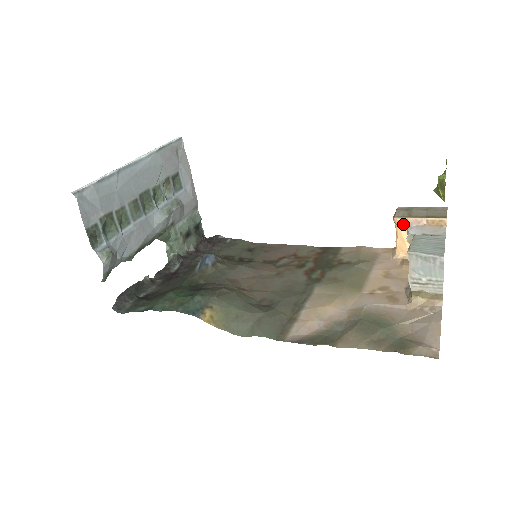
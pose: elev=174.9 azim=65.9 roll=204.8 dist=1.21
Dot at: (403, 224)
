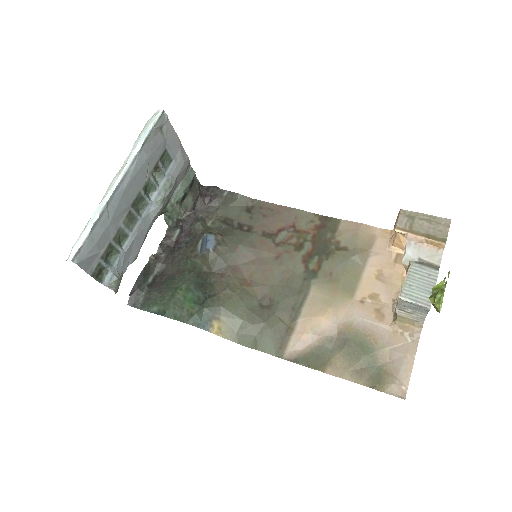
Dot at: (403, 234)
